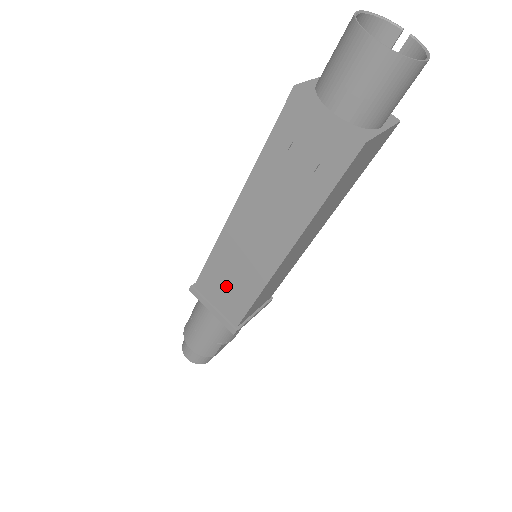
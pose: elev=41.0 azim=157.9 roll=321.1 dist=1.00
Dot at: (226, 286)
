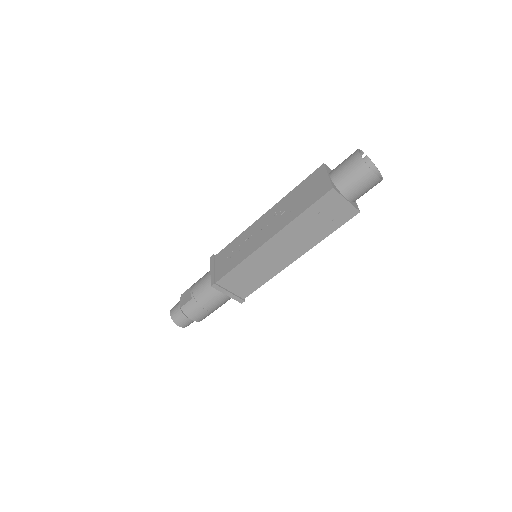
Dot at: (245, 279)
